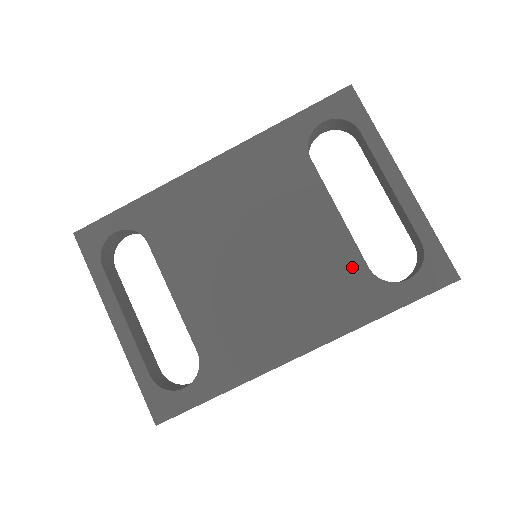
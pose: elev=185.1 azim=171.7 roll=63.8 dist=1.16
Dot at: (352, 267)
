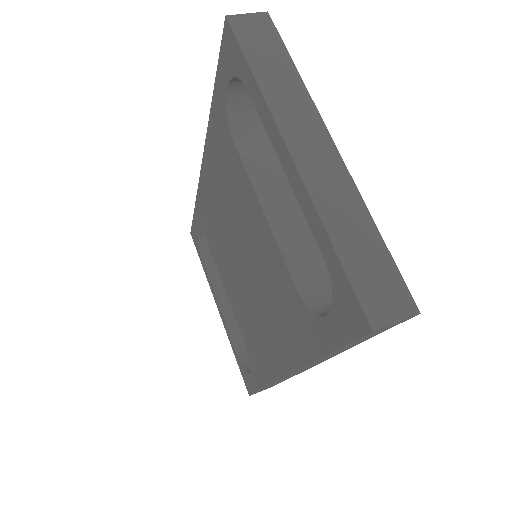
Dot at: (287, 286)
